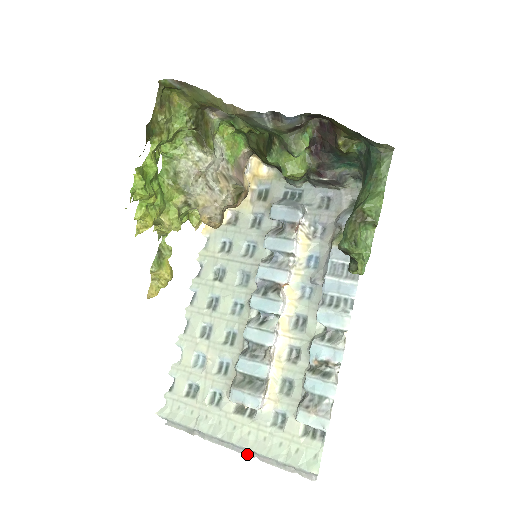
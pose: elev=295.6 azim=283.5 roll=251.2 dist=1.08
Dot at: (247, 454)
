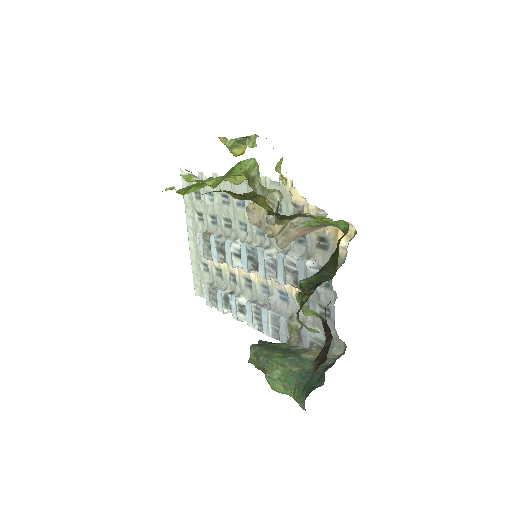
Dot at: occluded
